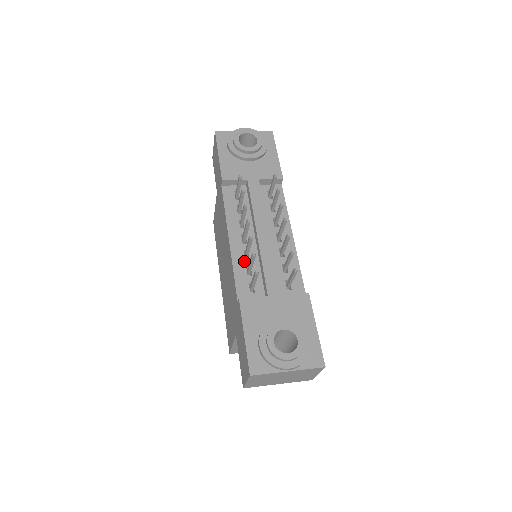
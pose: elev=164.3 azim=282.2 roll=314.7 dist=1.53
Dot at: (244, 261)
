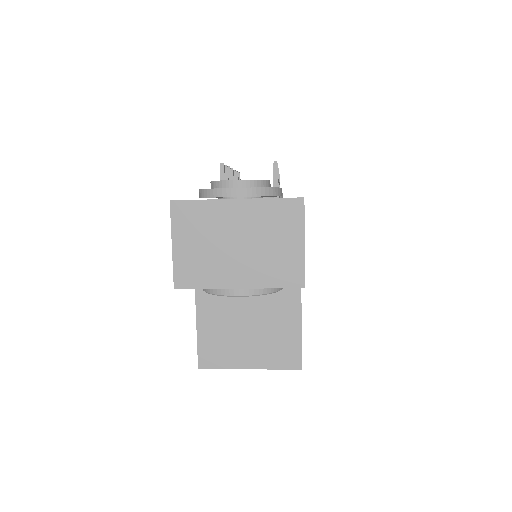
Dot at: occluded
